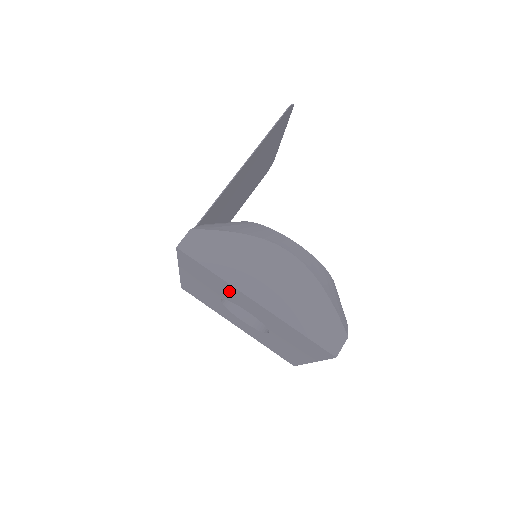
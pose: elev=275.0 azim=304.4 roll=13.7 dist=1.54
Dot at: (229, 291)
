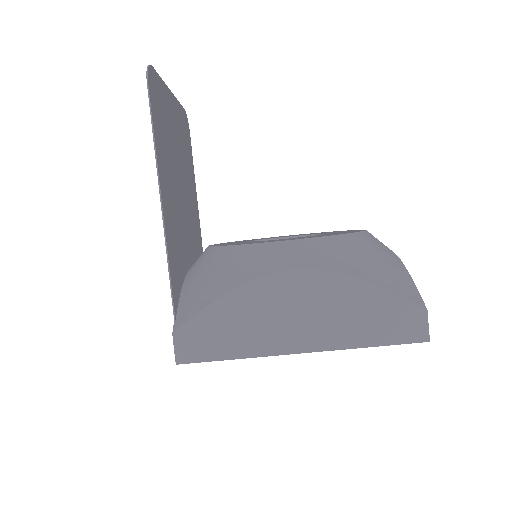
Dot at: occluded
